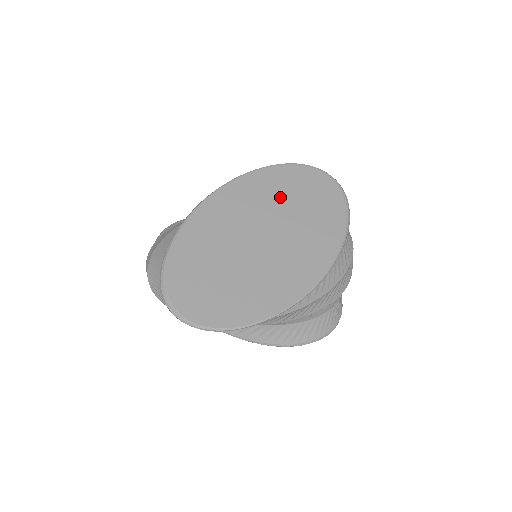
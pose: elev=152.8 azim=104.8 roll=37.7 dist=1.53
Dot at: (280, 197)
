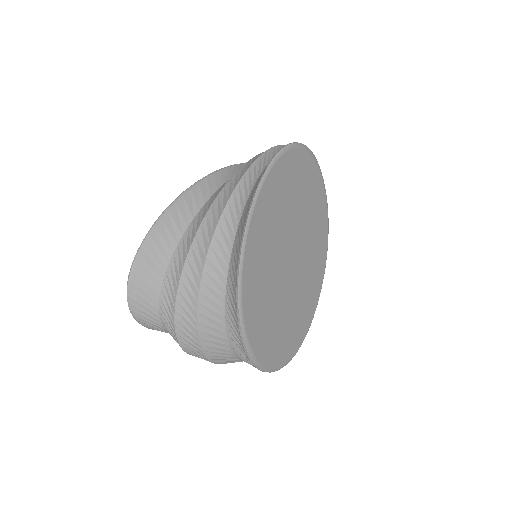
Dot at: (279, 222)
